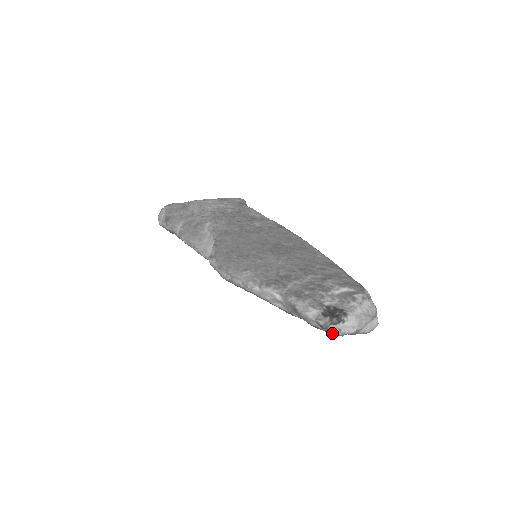
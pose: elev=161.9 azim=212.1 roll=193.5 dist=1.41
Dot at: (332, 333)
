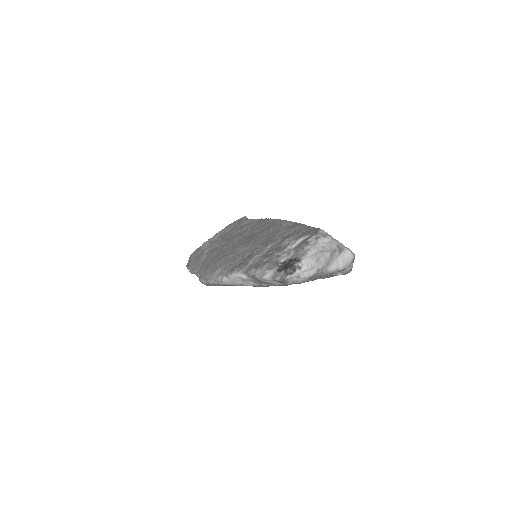
Dot at: (293, 283)
